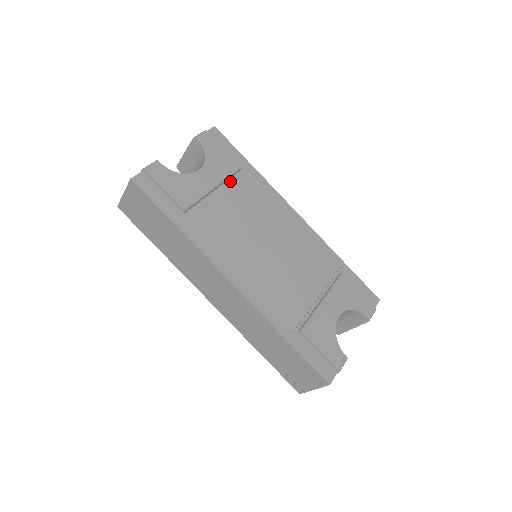
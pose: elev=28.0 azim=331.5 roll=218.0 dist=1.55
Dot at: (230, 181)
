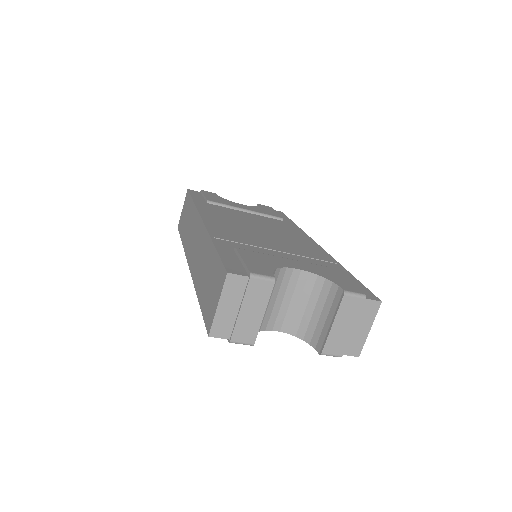
Dot at: (265, 217)
